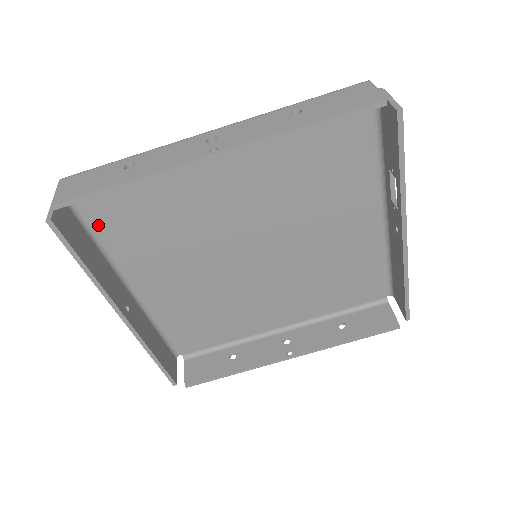
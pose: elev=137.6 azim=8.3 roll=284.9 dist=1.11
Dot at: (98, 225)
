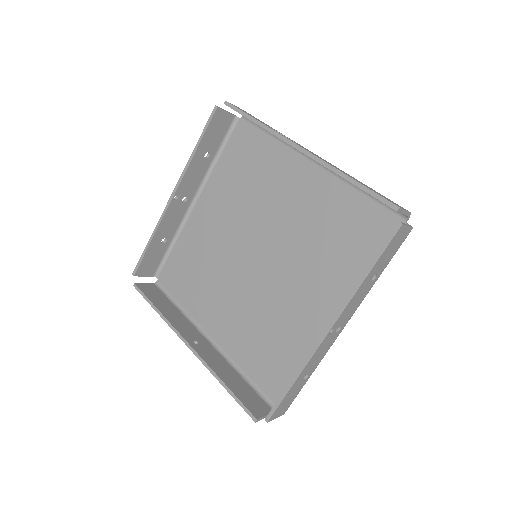
Dot at: (176, 295)
